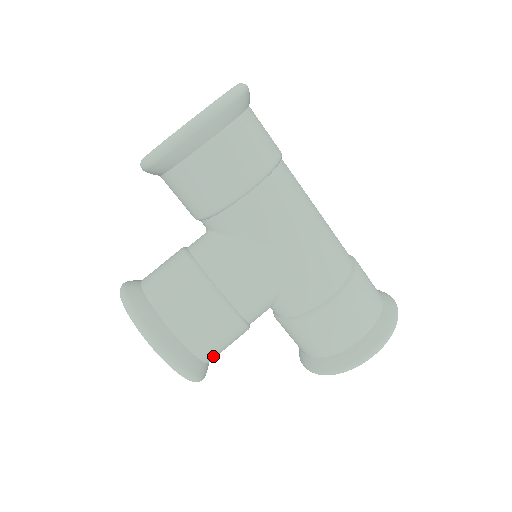
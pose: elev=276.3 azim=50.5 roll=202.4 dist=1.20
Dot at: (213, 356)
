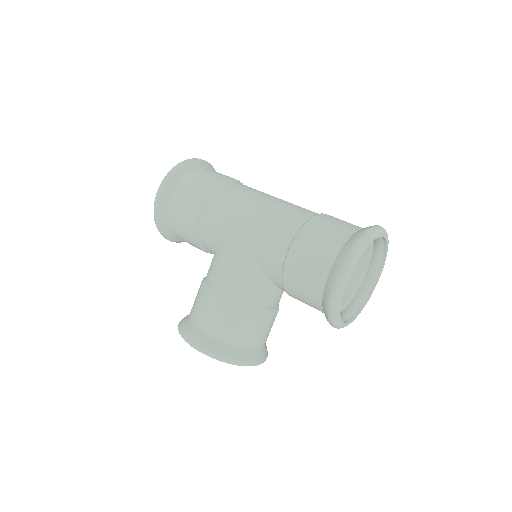
Dot at: (240, 340)
